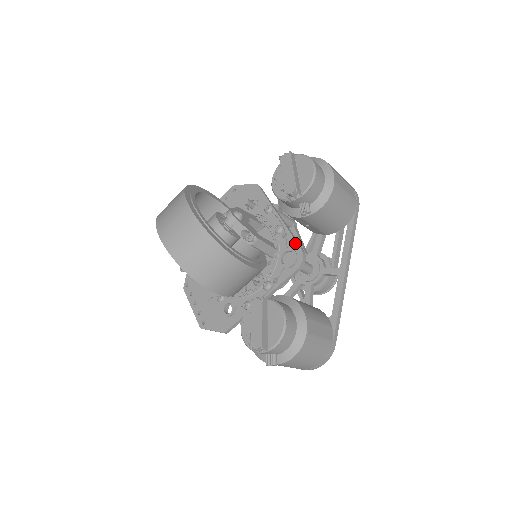
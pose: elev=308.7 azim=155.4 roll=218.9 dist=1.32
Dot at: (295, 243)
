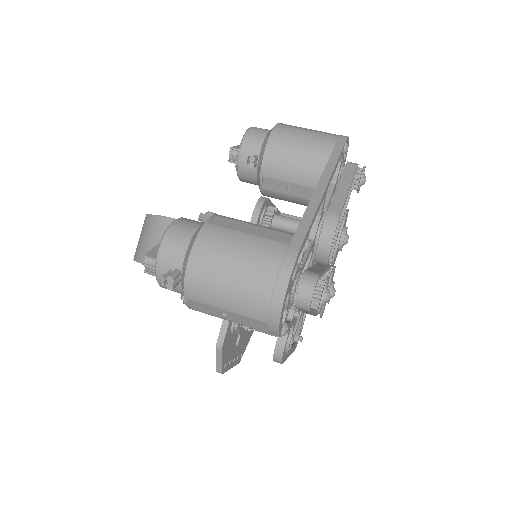
Dot at: occluded
